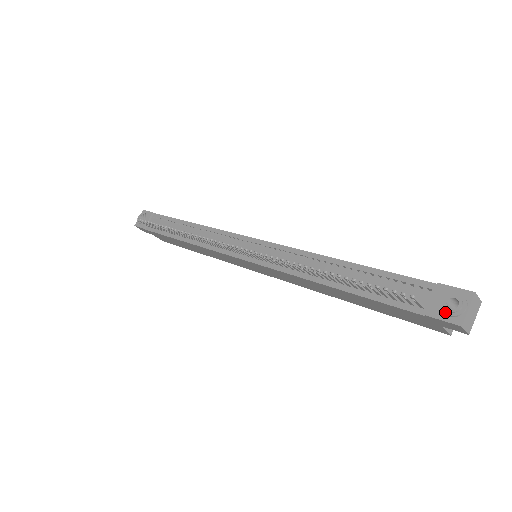
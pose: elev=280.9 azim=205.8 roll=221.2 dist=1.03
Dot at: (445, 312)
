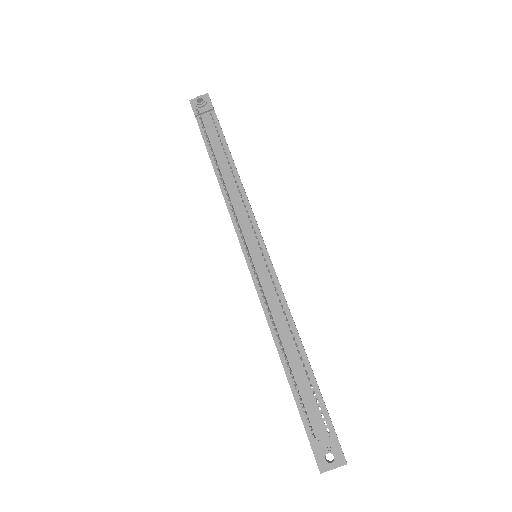
Dot at: (321, 457)
